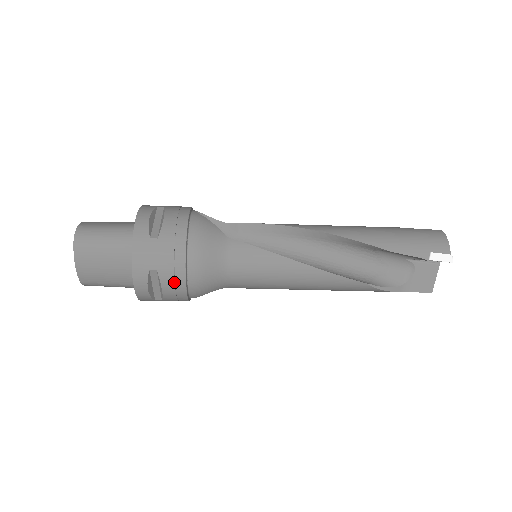
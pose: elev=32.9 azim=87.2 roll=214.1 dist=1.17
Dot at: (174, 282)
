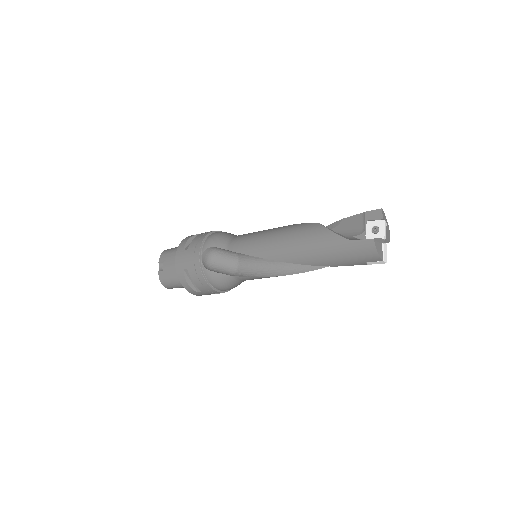
Dot at: occluded
